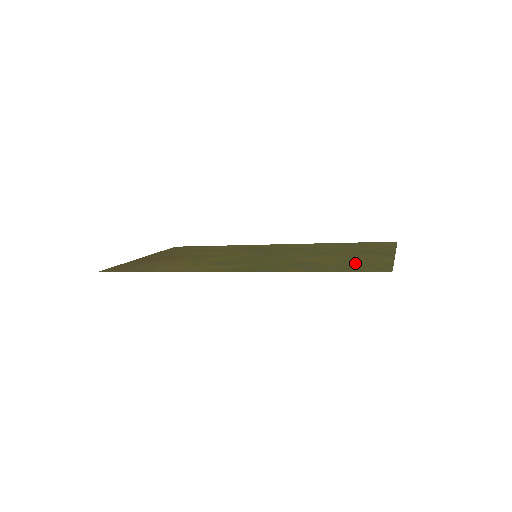
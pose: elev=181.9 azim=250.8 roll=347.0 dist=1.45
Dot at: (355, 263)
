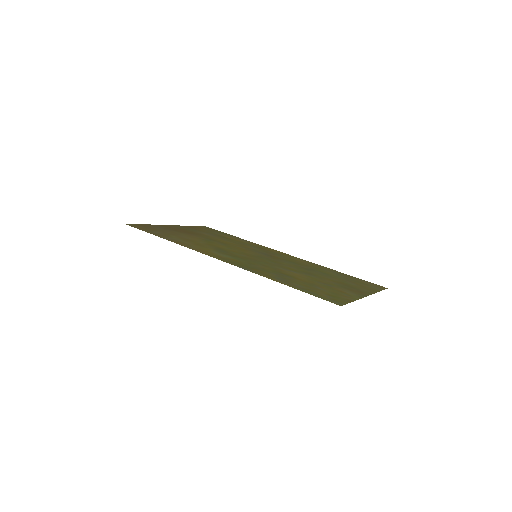
Dot at: (323, 290)
